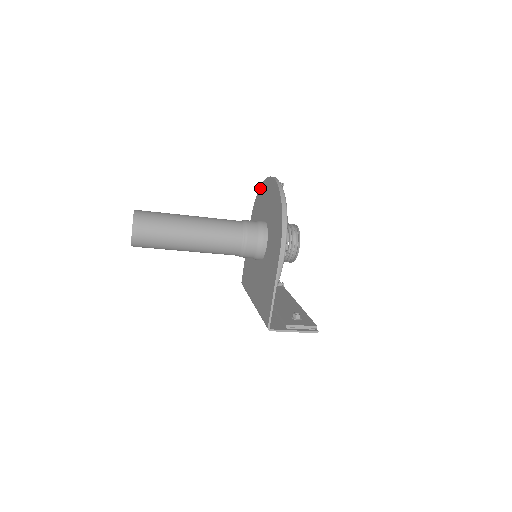
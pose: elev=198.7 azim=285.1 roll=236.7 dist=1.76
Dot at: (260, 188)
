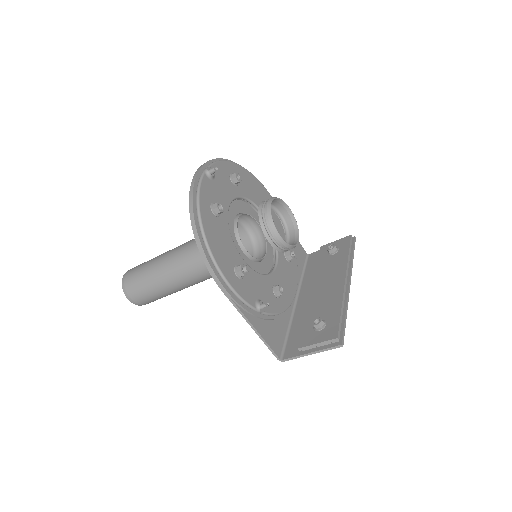
Dot at: occluded
